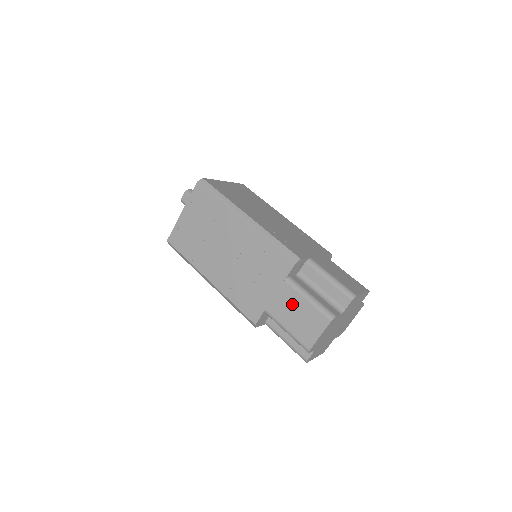
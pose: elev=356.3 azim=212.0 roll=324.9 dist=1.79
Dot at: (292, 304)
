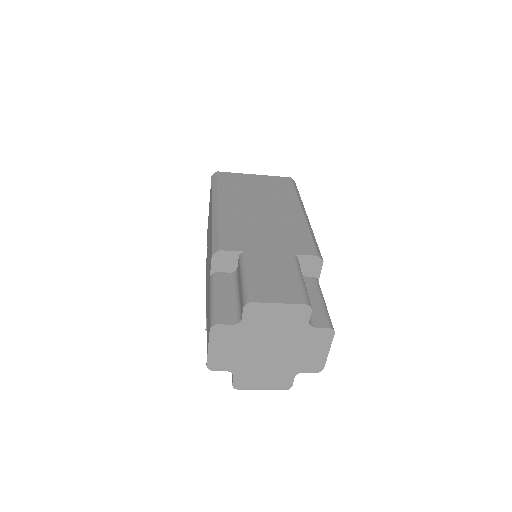
Dot at: (208, 306)
